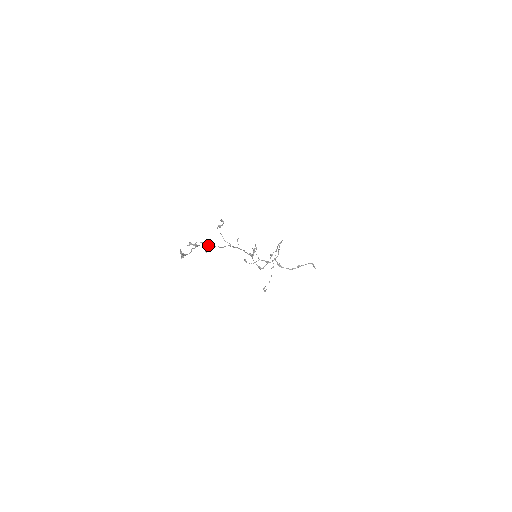
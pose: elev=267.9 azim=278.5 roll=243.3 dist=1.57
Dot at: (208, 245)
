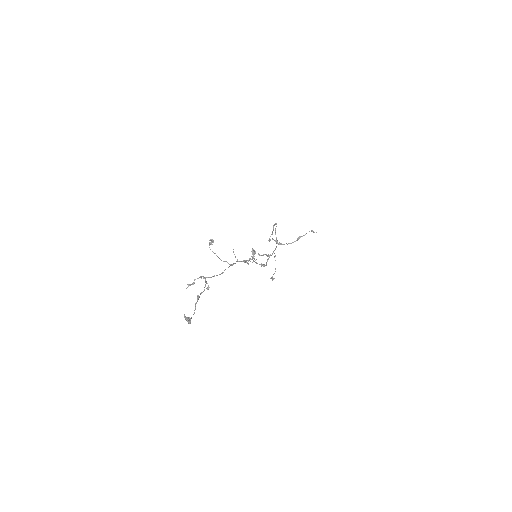
Dot at: (207, 277)
